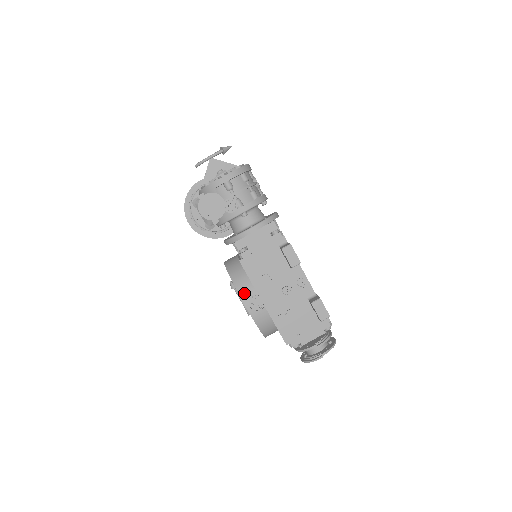
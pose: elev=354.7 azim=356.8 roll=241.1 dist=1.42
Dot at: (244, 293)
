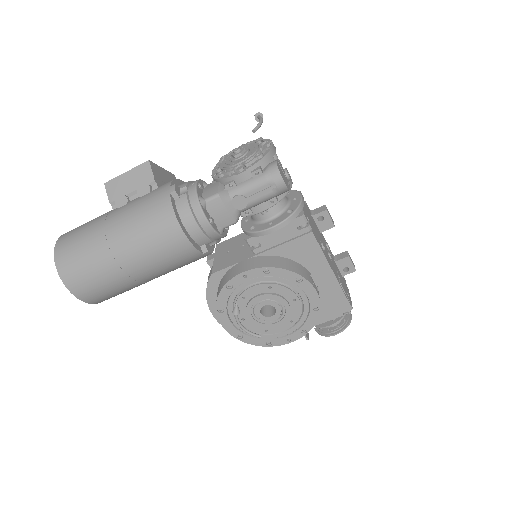
Dot at: (307, 277)
